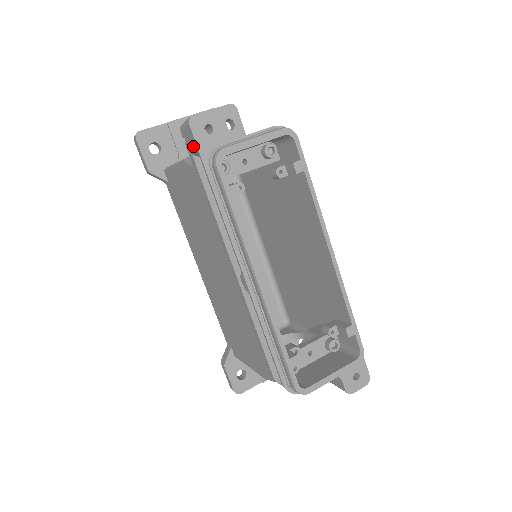
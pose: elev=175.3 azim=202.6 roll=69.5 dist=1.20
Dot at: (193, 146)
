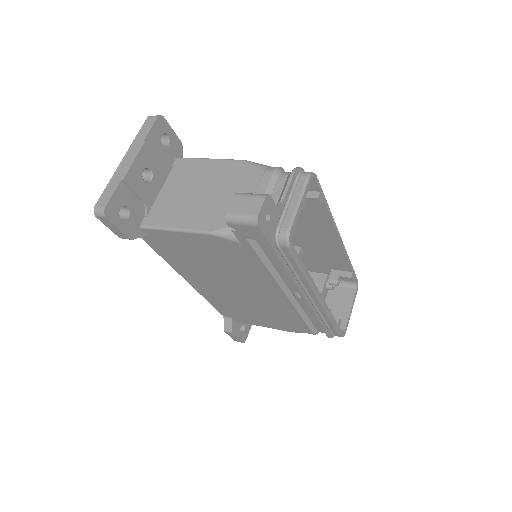
Dot at: (255, 237)
